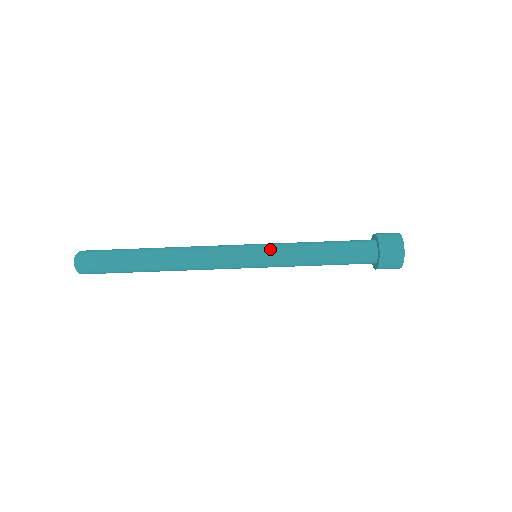
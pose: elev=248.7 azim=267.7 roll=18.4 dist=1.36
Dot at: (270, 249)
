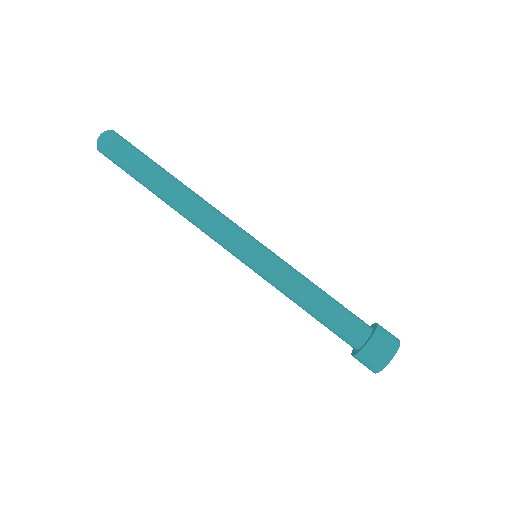
Dot at: (276, 255)
